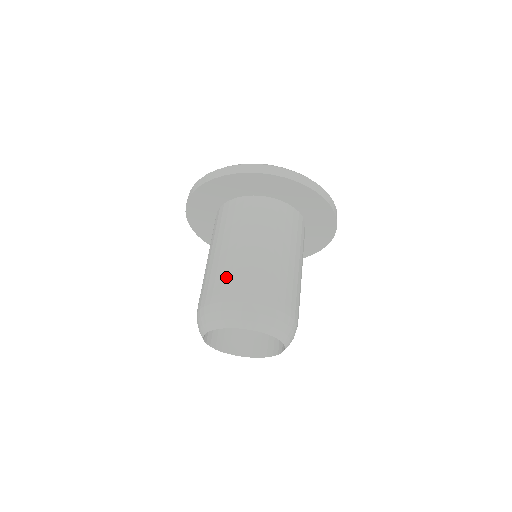
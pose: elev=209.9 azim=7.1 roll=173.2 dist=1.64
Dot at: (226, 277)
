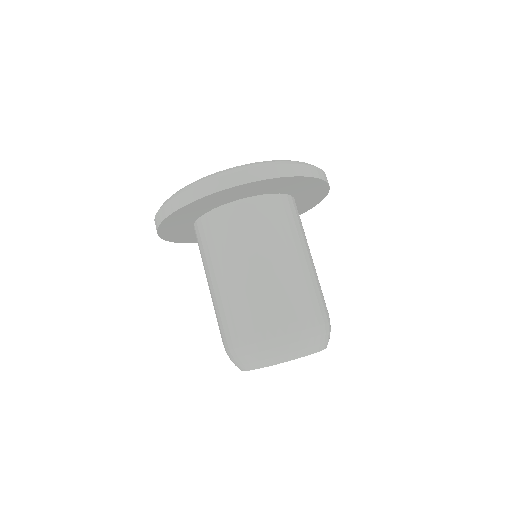
Dot at: (245, 314)
